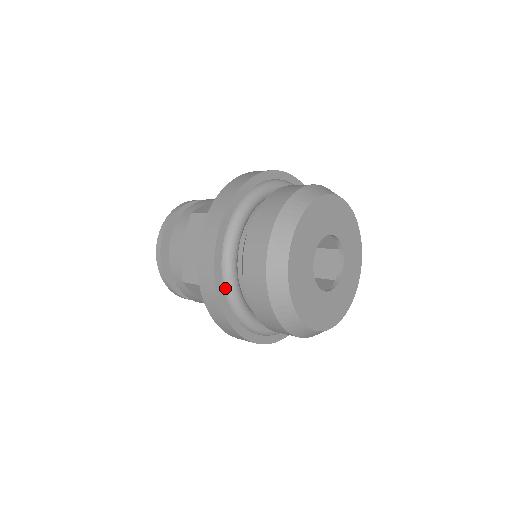
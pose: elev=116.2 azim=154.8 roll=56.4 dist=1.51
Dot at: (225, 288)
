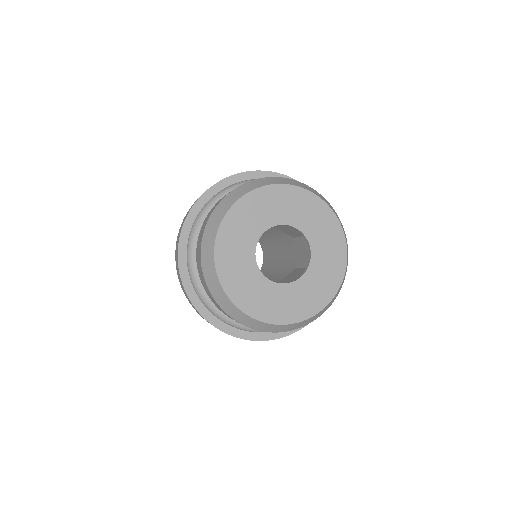
Dot at: (198, 215)
